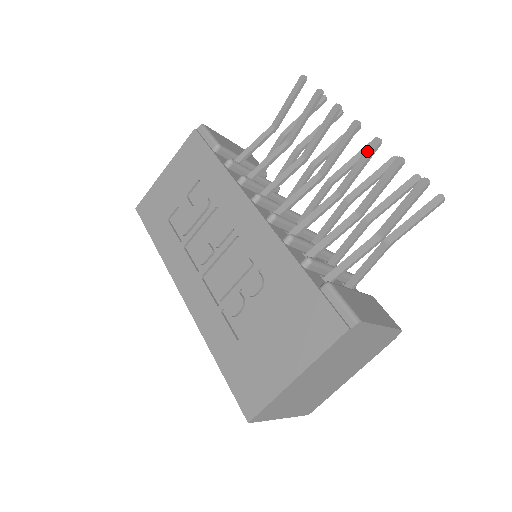
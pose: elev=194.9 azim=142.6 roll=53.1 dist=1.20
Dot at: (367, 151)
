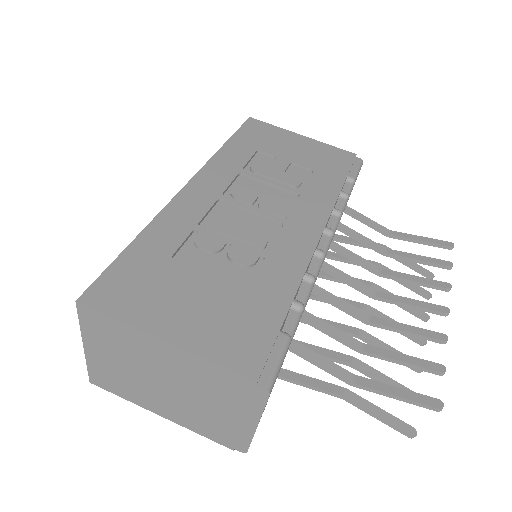
Dot at: (429, 332)
